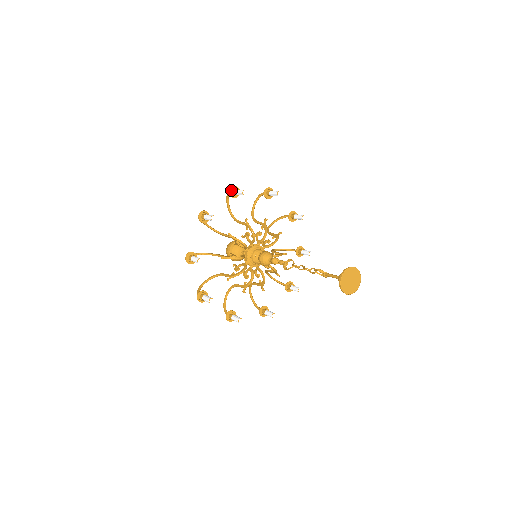
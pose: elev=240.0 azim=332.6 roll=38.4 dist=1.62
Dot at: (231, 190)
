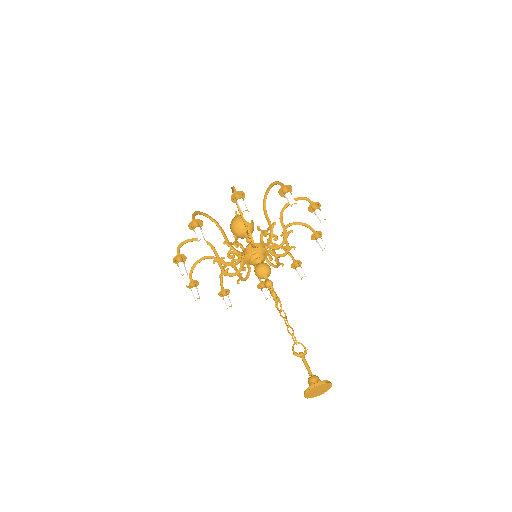
Dot at: (191, 224)
